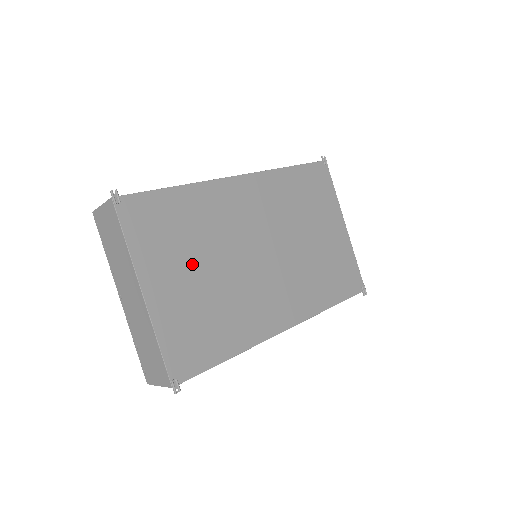
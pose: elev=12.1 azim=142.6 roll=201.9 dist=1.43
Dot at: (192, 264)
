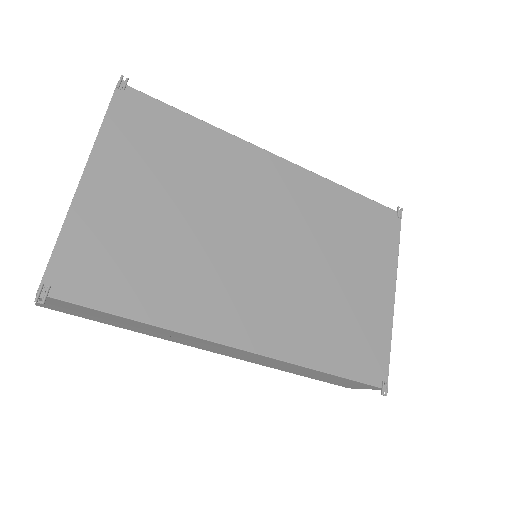
Dot at: (162, 193)
